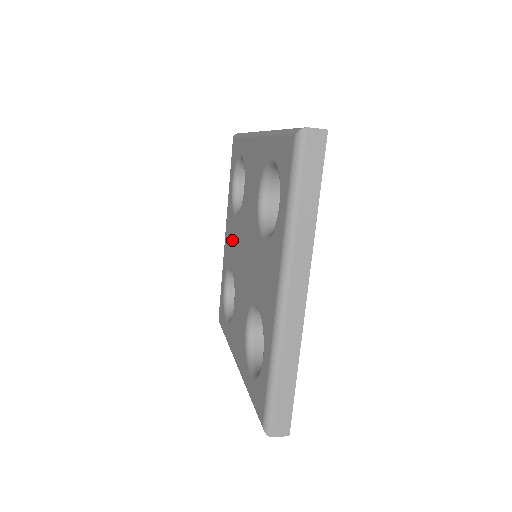
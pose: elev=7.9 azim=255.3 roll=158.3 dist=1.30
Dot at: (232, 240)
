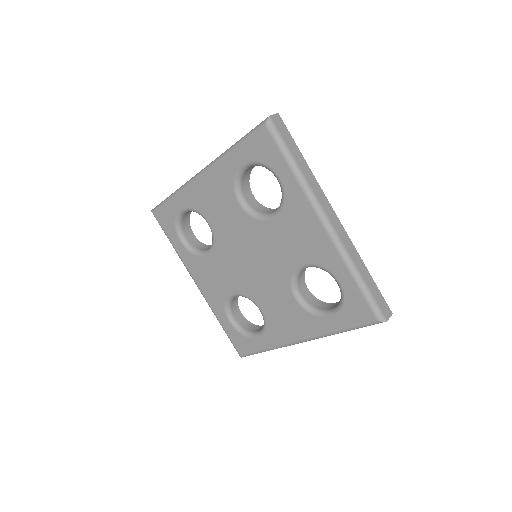
Dot at: (217, 275)
